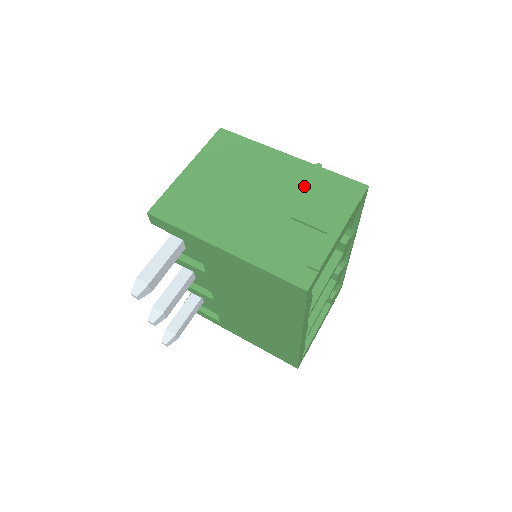
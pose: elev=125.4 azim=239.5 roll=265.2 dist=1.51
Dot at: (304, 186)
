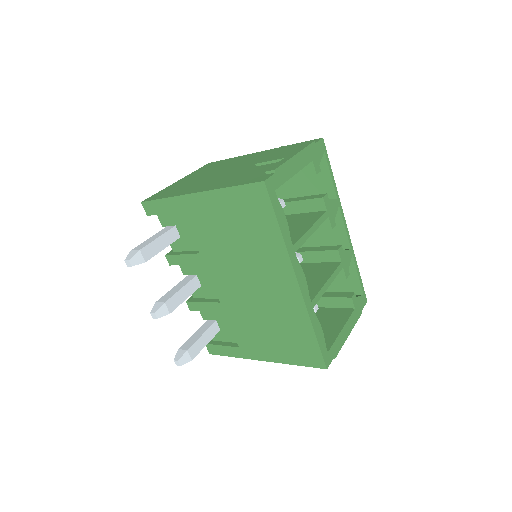
Dot at: (269, 155)
